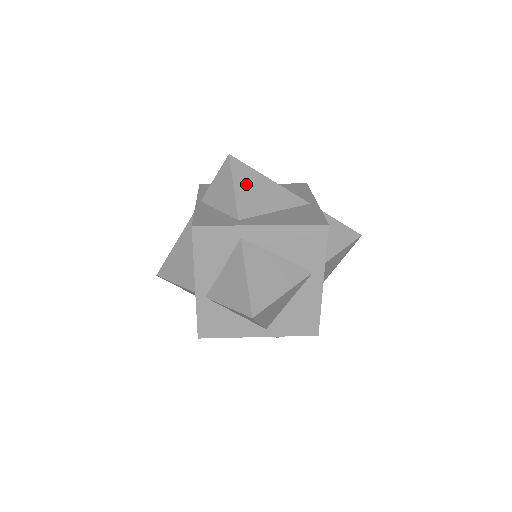
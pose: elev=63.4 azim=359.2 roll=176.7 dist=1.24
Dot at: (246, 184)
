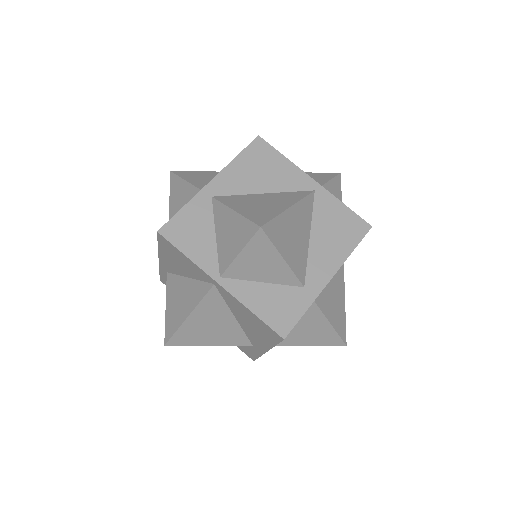
Dot at: (286, 242)
